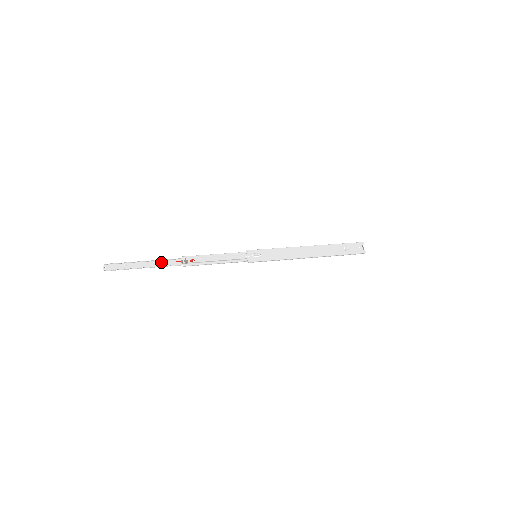
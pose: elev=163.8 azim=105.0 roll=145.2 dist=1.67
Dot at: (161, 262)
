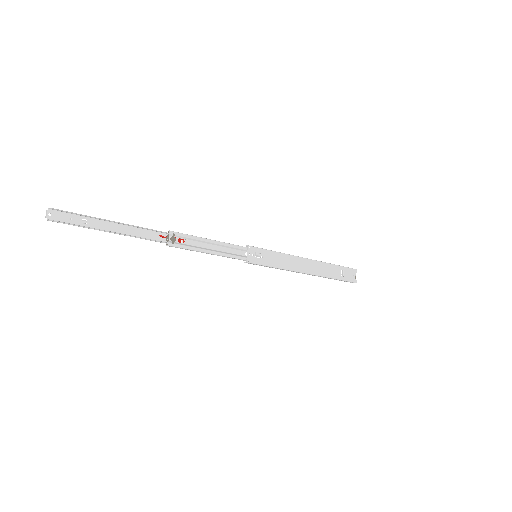
Dot at: (138, 230)
